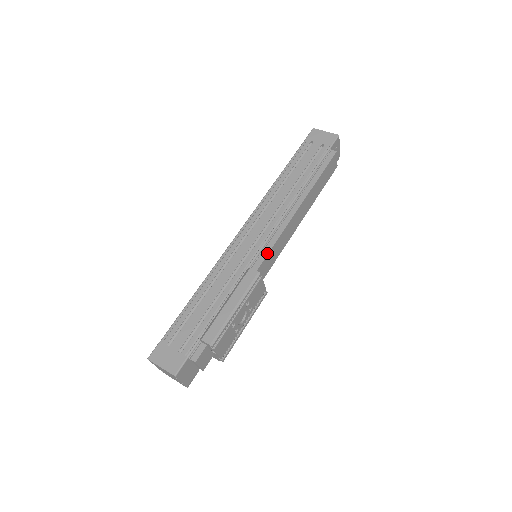
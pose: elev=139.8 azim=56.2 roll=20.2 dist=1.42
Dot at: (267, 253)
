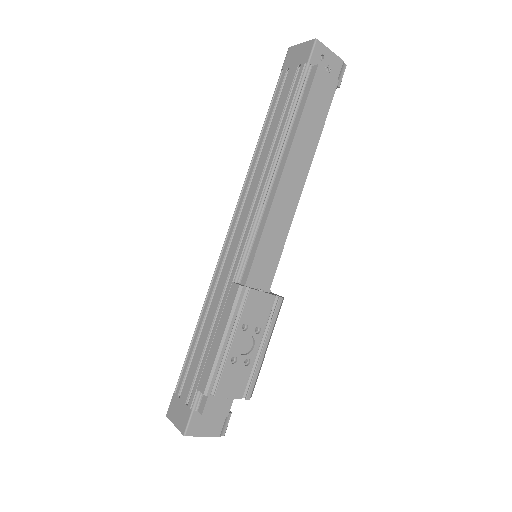
Dot at: (254, 253)
